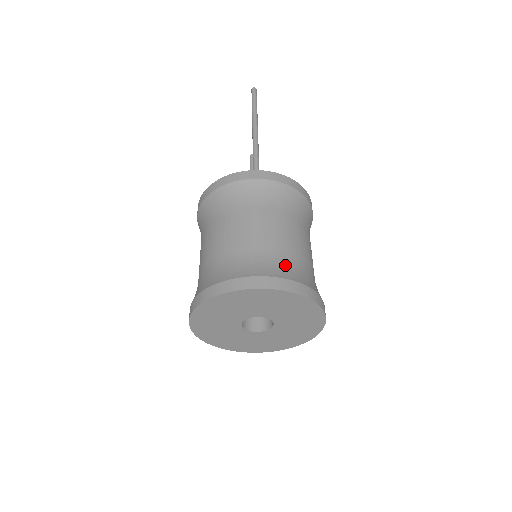
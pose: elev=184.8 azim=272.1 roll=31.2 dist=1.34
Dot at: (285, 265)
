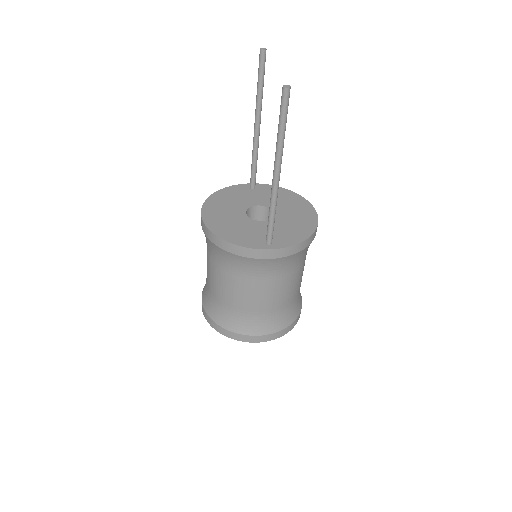
Dot at: (280, 318)
